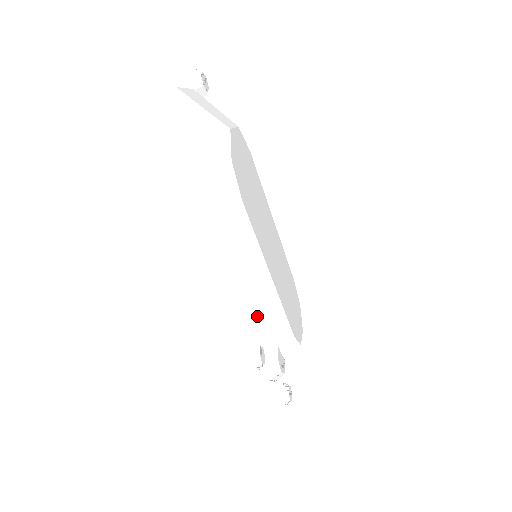
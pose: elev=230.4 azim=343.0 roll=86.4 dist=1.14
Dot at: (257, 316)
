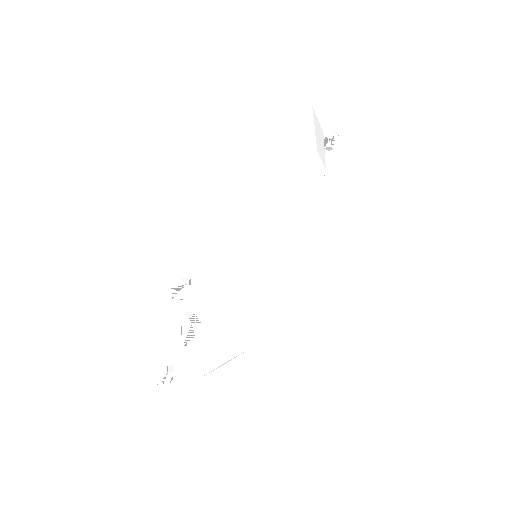
Dot at: (213, 277)
